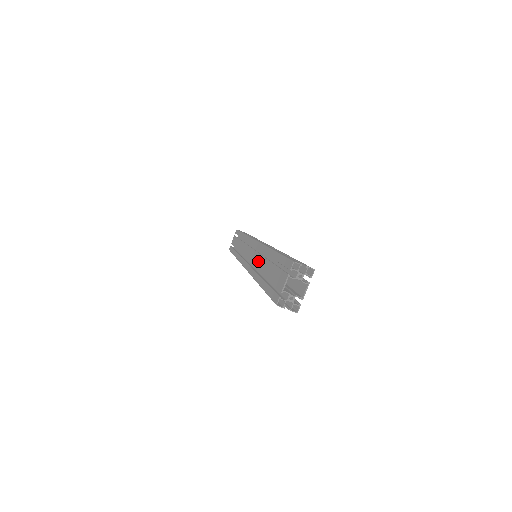
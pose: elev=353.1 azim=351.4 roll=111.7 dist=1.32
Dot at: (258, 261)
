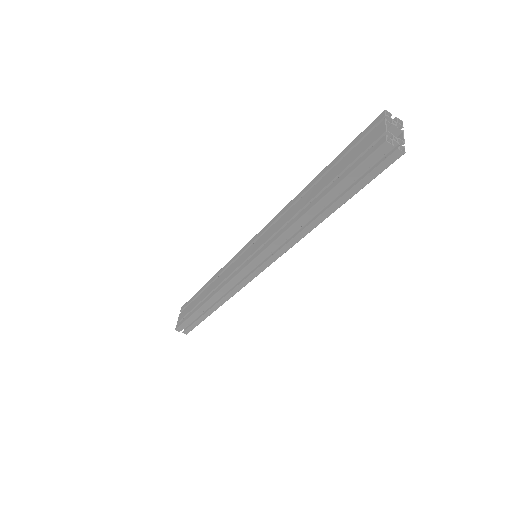
Dot at: (286, 216)
